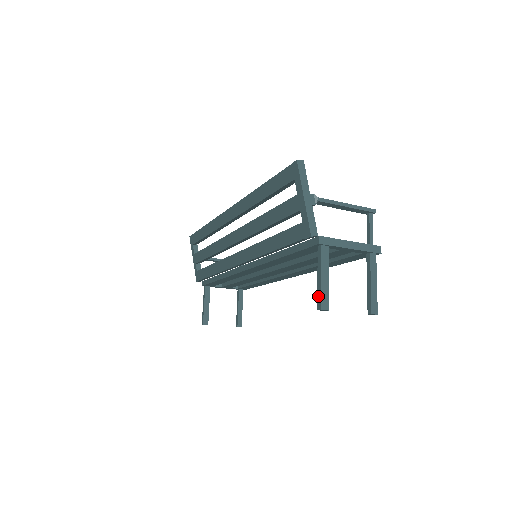
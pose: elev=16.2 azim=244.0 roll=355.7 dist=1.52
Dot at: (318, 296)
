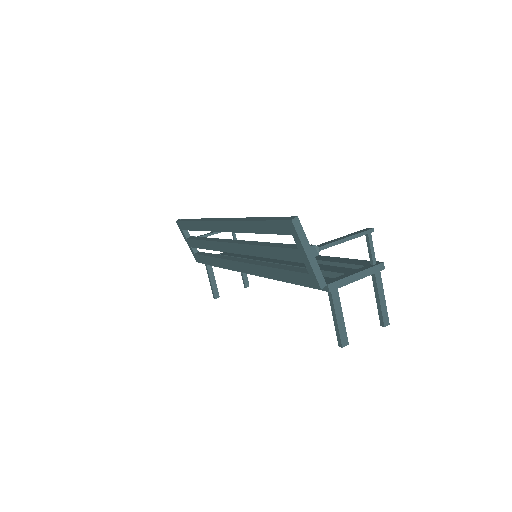
Dot at: (337, 335)
